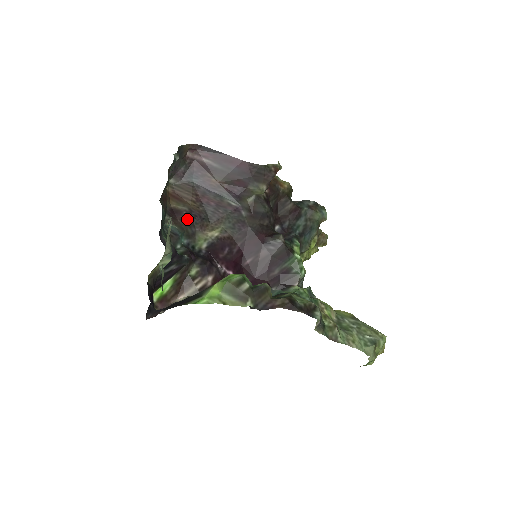
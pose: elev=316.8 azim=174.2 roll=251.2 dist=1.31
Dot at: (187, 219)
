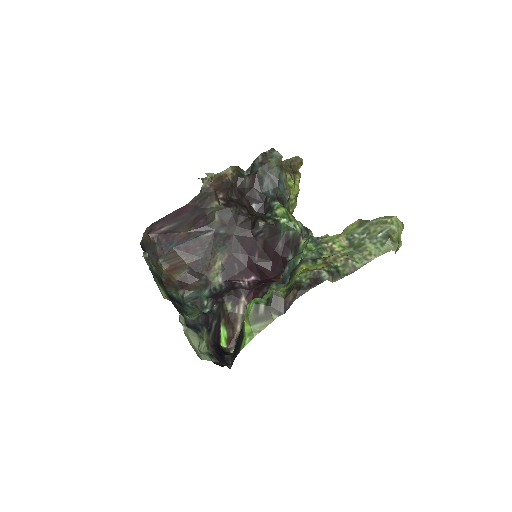
Dot at: (193, 277)
